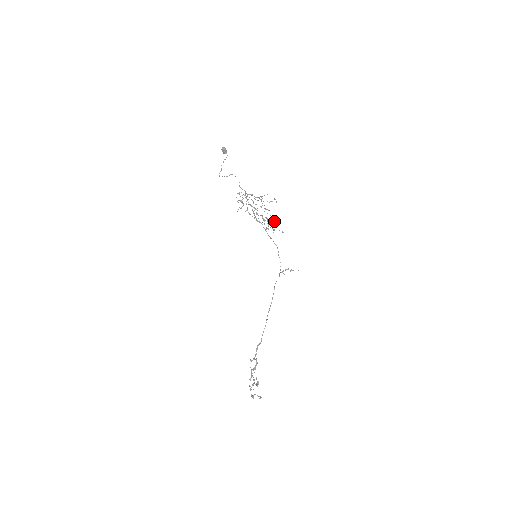
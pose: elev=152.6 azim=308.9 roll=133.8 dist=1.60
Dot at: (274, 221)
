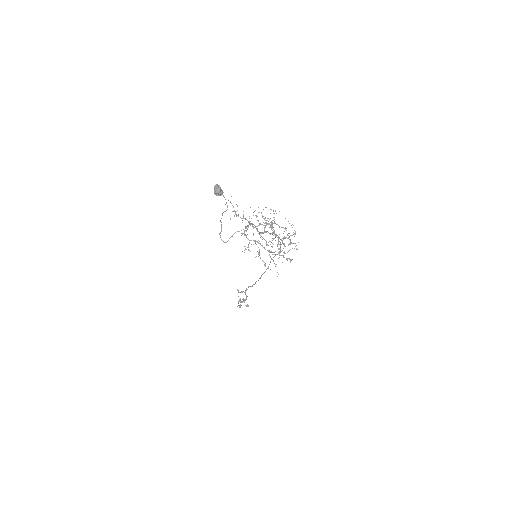
Dot at: occluded
